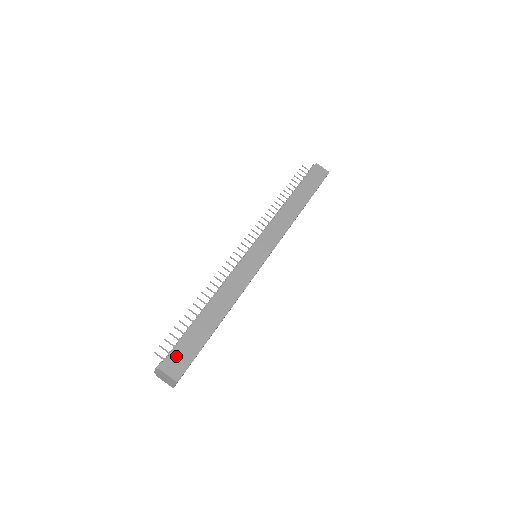
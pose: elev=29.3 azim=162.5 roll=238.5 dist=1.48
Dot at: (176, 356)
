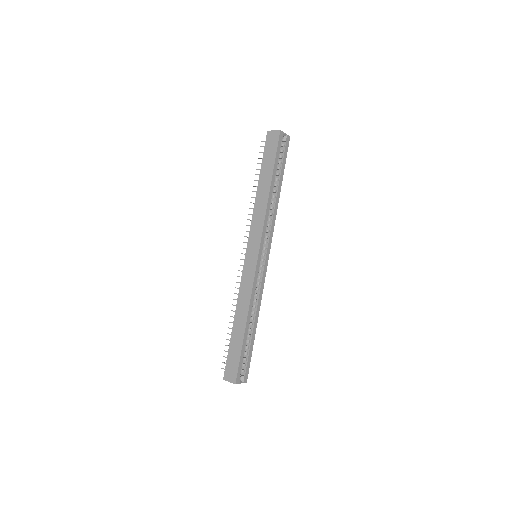
Dot at: (229, 367)
